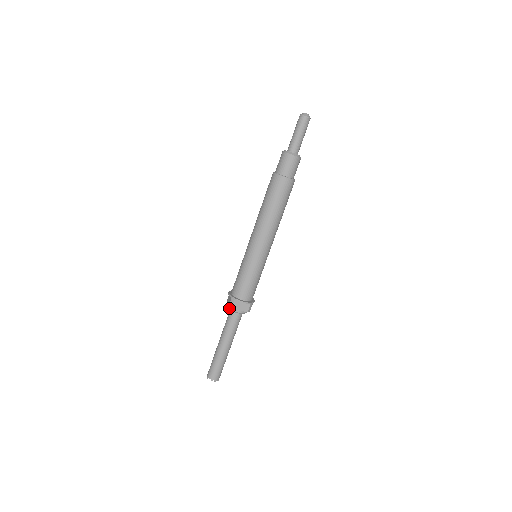
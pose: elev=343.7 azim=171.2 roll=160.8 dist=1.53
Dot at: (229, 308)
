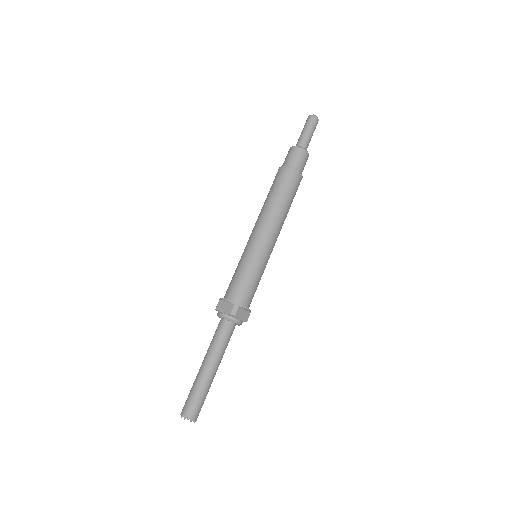
Dot at: (217, 315)
